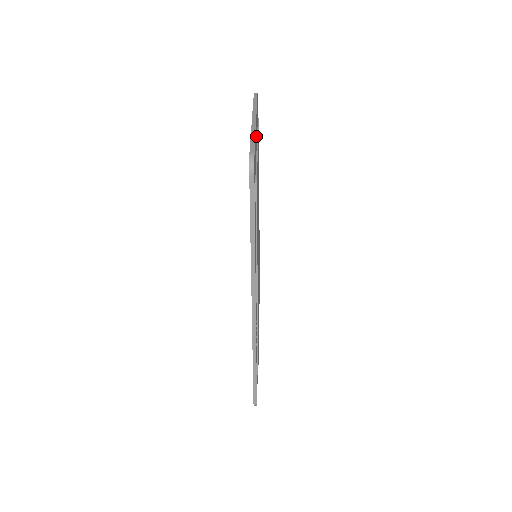
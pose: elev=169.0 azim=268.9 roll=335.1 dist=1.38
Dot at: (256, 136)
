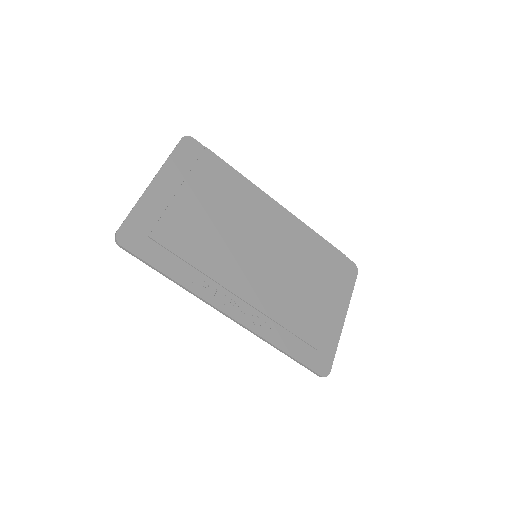
Dot at: (166, 188)
